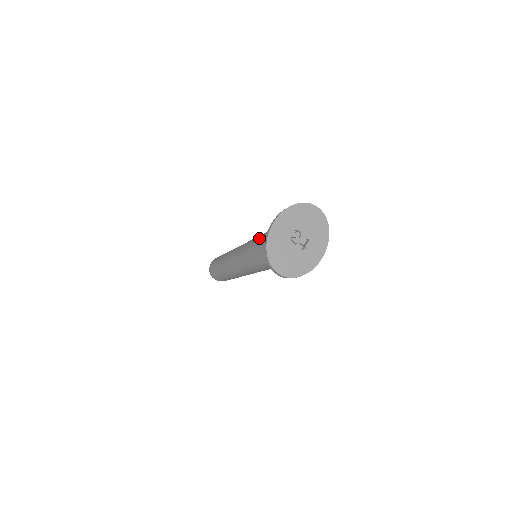
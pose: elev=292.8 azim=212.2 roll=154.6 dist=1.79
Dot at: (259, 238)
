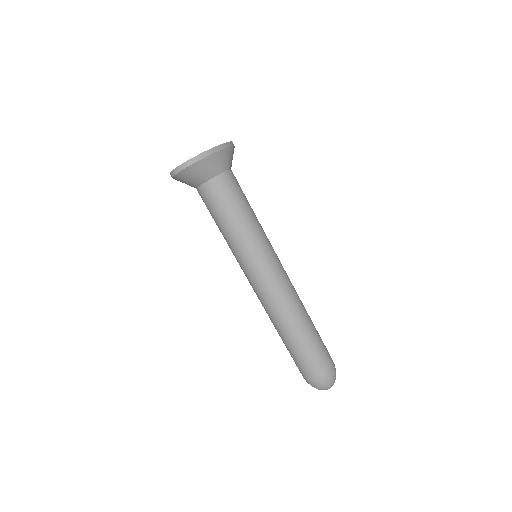
Dot at: occluded
